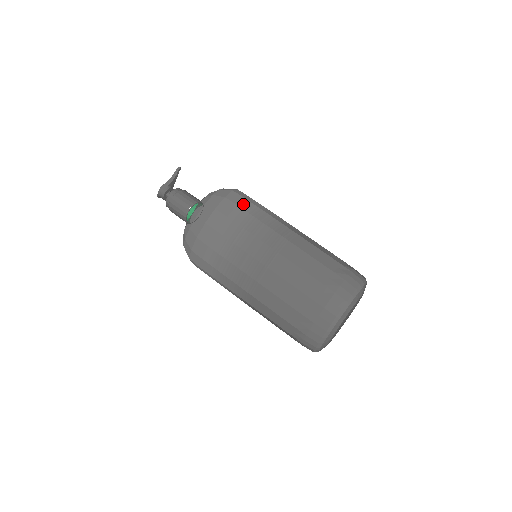
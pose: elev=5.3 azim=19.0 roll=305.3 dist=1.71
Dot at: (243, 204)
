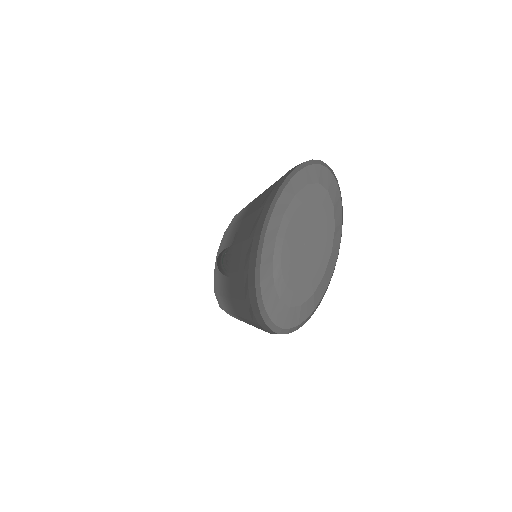
Dot at: occluded
